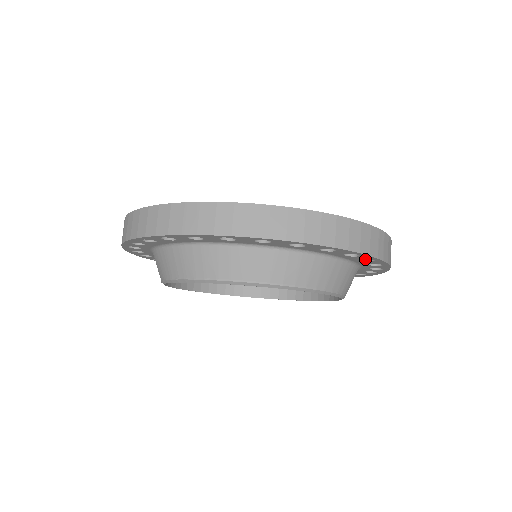
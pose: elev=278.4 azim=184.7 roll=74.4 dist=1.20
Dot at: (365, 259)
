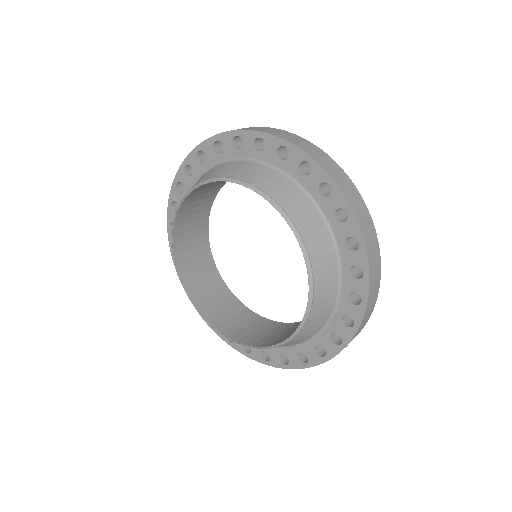
Dot at: (308, 175)
